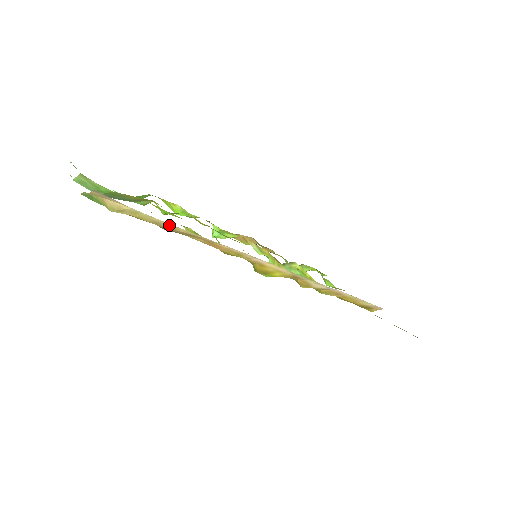
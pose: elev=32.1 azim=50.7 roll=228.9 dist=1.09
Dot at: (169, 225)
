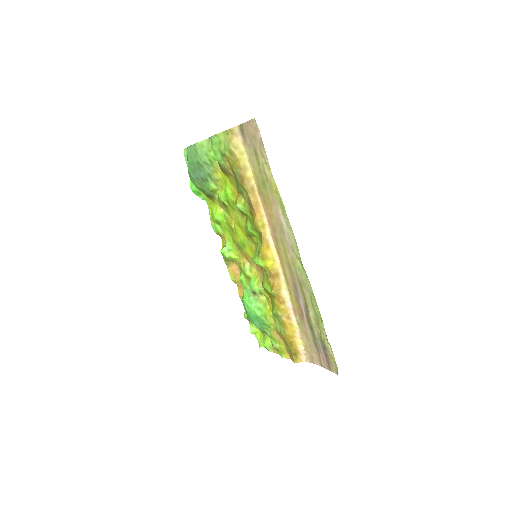
Dot at: (250, 173)
